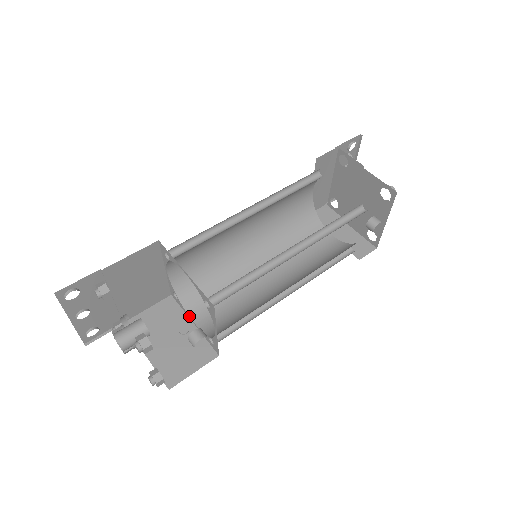
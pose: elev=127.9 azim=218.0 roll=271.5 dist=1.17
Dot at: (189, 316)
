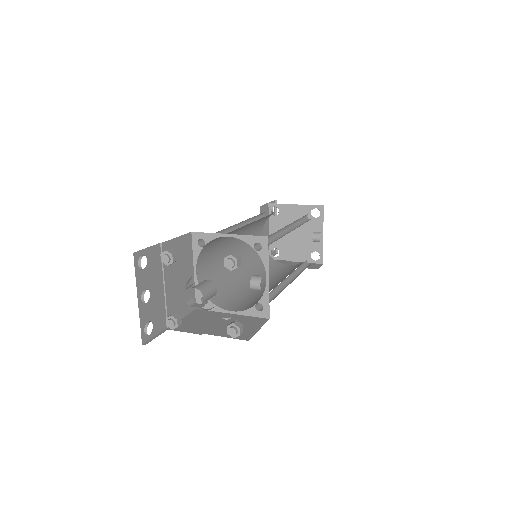
Dot at: (224, 309)
